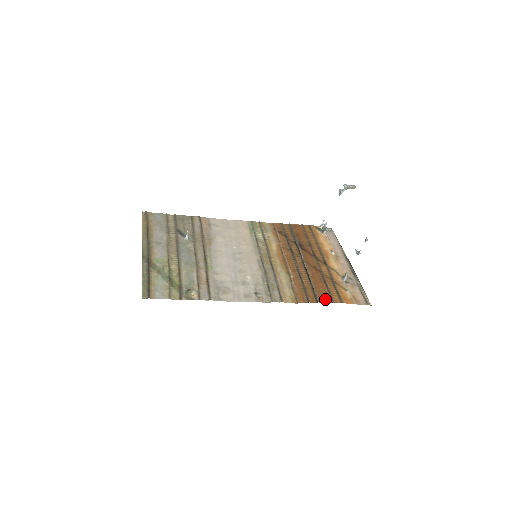
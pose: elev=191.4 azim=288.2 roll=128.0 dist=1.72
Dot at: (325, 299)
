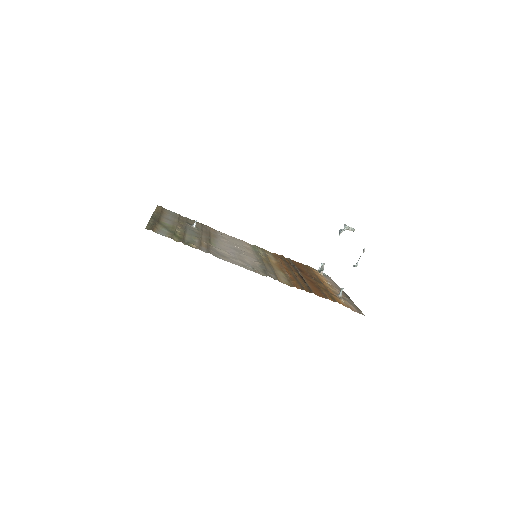
Dot at: (319, 295)
